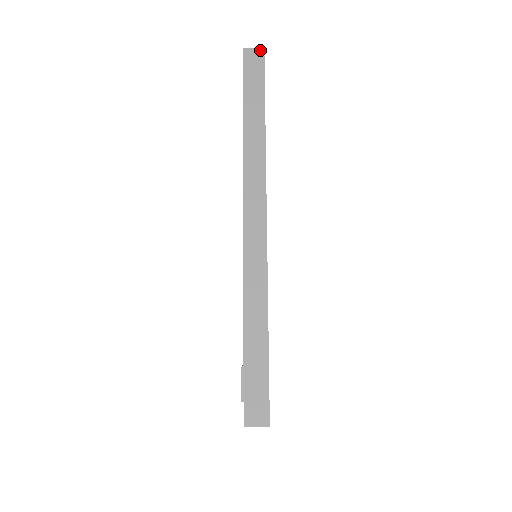
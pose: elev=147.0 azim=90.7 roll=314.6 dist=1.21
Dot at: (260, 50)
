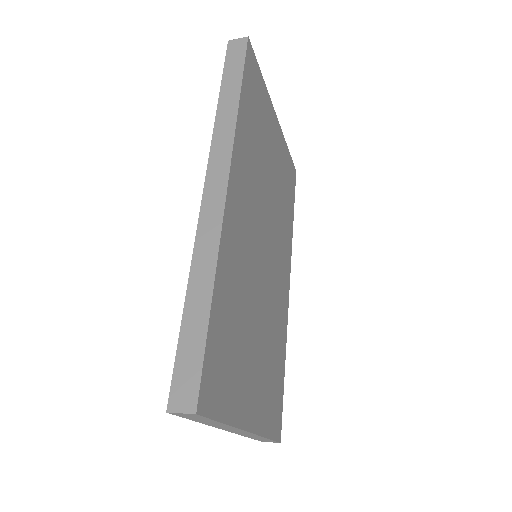
Dot at: (244, 39)
